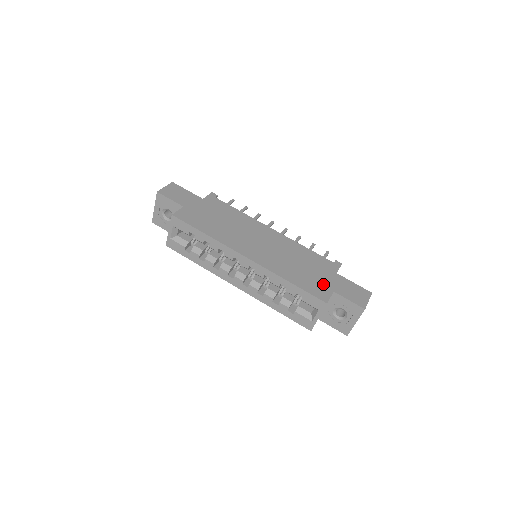
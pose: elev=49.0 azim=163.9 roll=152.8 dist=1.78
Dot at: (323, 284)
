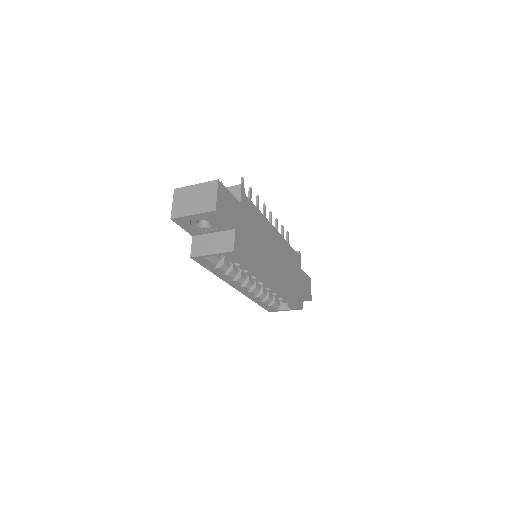
Dot at: (299, 288)
